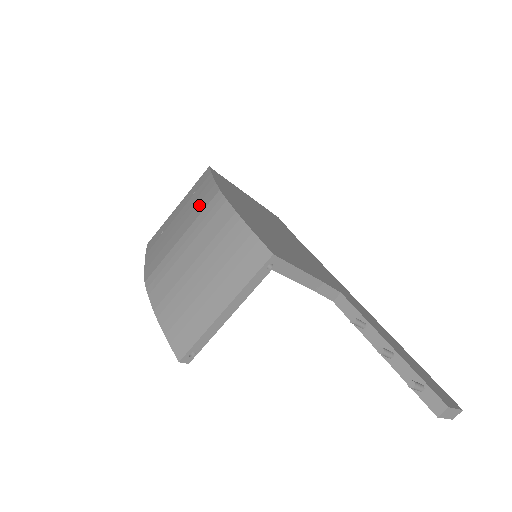
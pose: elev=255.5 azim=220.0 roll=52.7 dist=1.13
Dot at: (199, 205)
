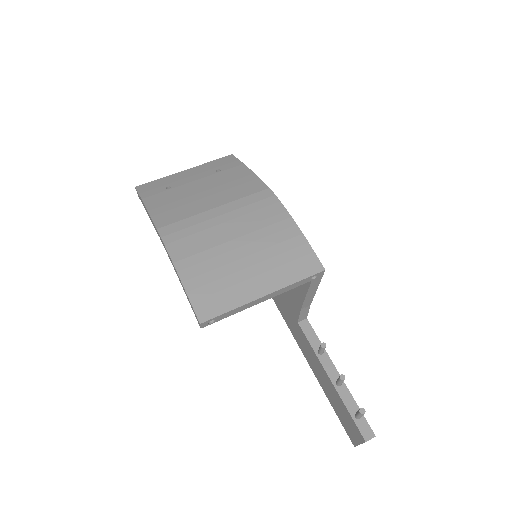
Dot at: (238, 188)
